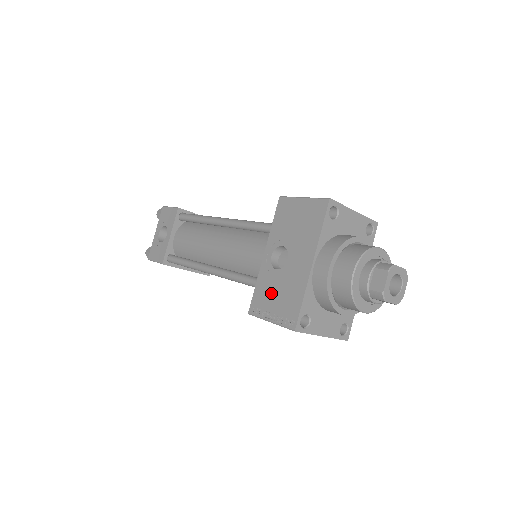
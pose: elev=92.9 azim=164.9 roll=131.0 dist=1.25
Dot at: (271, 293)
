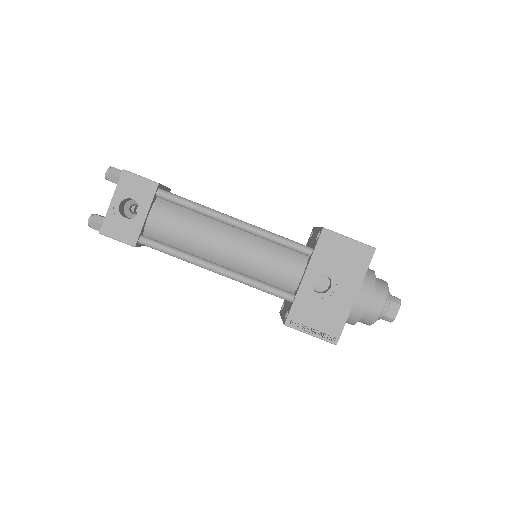
Dot at: (312, 312)
